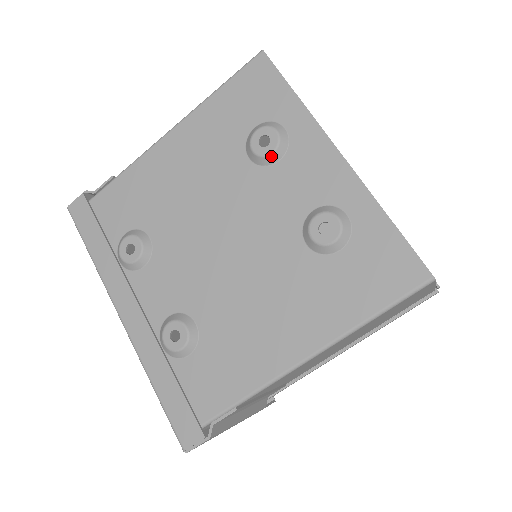
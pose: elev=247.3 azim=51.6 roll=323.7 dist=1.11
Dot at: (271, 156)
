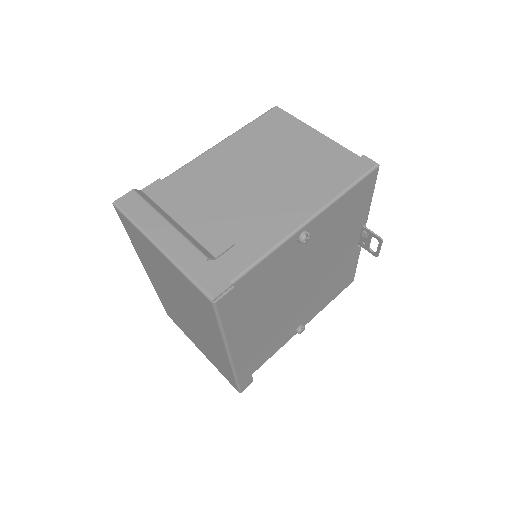
Dot at: occluded
